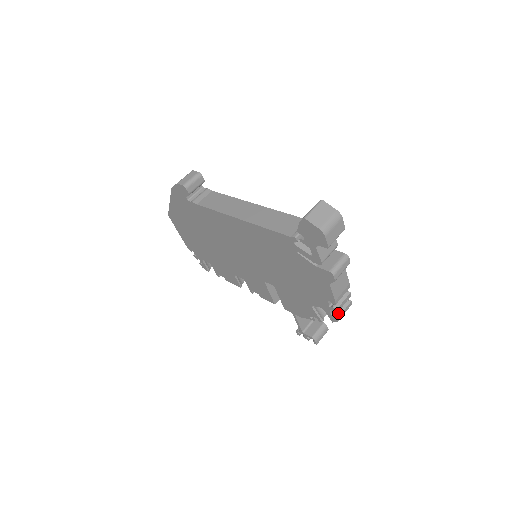
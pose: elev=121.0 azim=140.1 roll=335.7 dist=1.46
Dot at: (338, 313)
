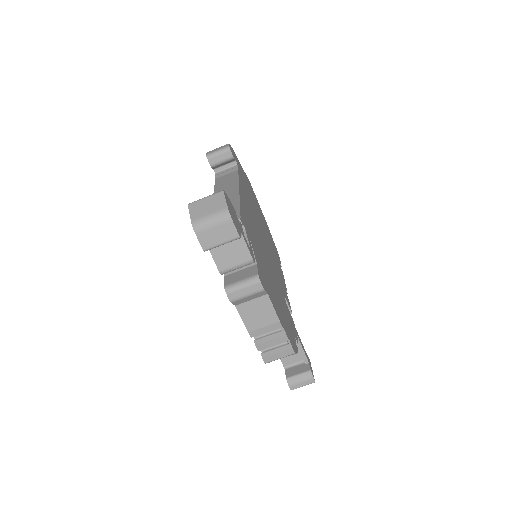
Dot at: (267, 353)
